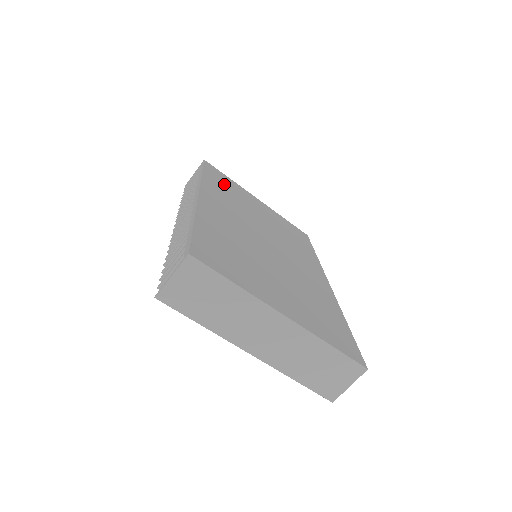
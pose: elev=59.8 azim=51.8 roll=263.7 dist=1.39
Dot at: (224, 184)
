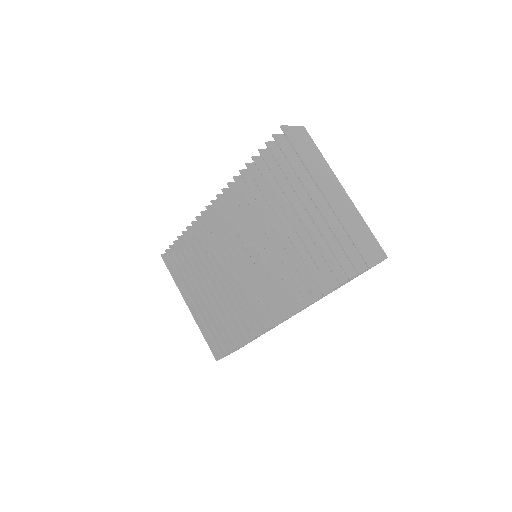
Dot at: occluded
